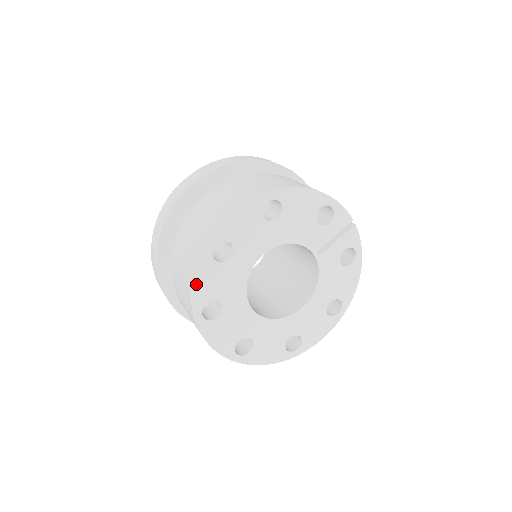
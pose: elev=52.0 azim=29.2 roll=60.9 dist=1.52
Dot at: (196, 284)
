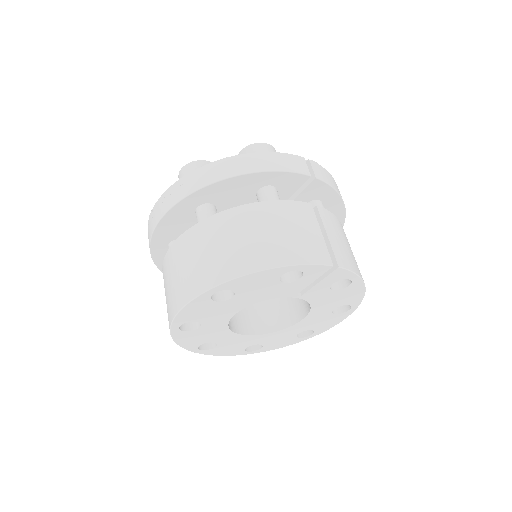
Dot at: (180, 343)
